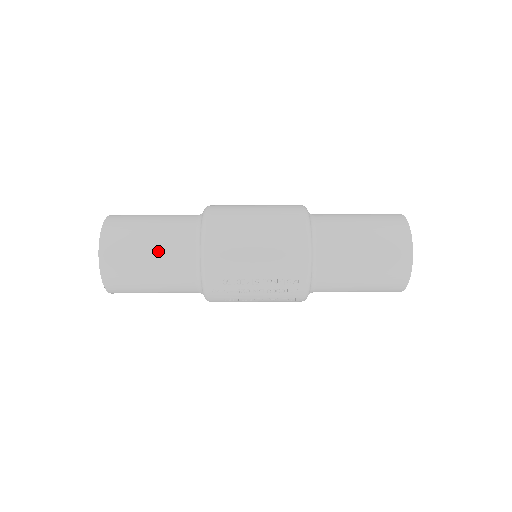
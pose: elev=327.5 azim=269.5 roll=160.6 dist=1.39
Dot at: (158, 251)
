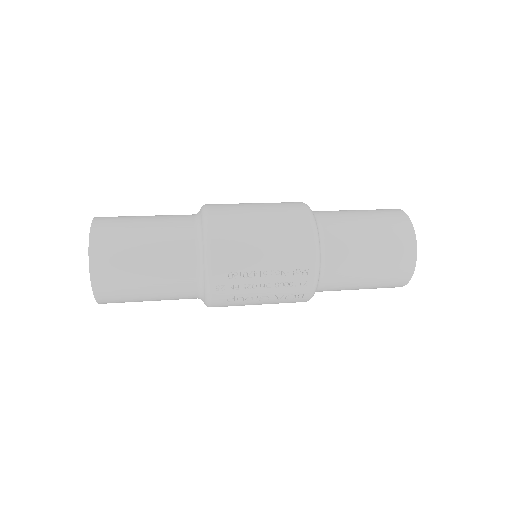
Dot at: (156, 246)
